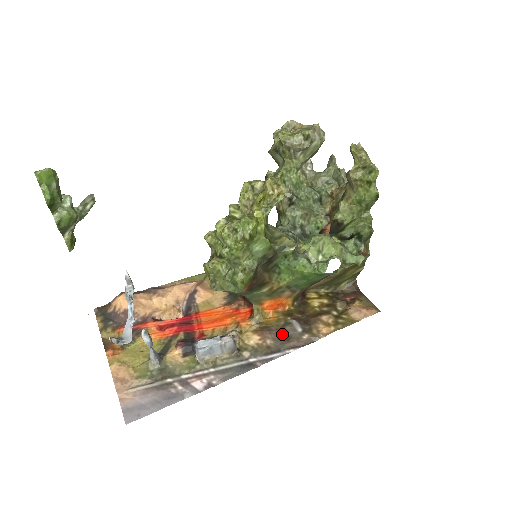
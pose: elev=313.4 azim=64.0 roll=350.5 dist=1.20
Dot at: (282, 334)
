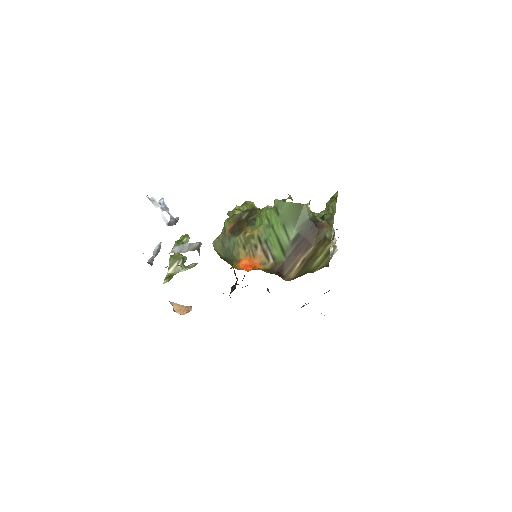
Dot at: occluded
